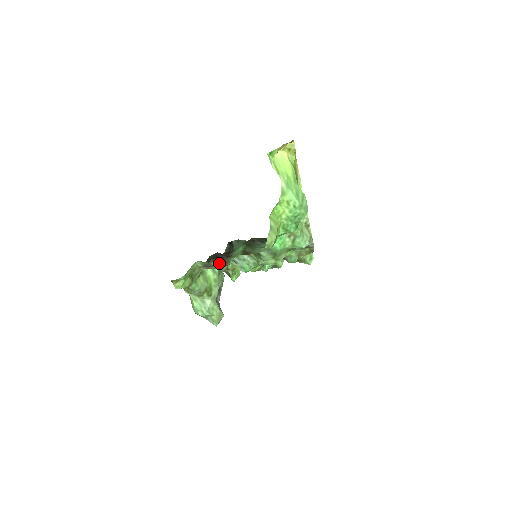
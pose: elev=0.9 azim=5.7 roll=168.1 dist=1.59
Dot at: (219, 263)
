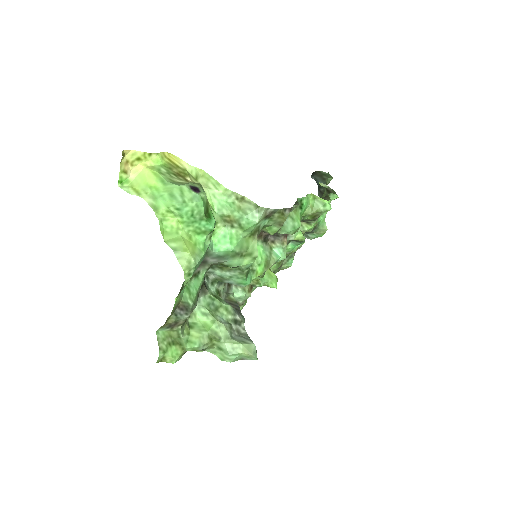
Dot at: (177, 315)
